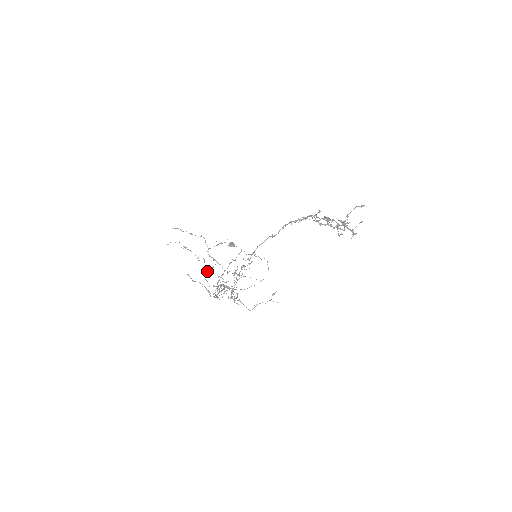
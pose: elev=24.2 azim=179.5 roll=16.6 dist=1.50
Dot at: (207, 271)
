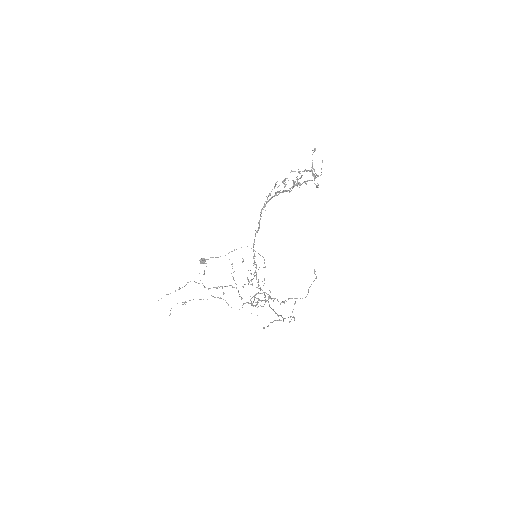
Dot at: occluded
